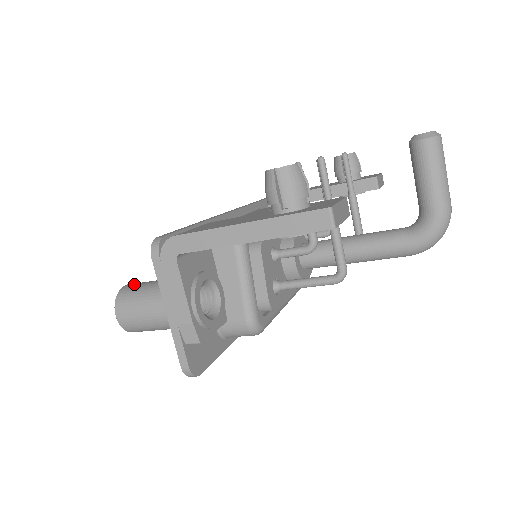
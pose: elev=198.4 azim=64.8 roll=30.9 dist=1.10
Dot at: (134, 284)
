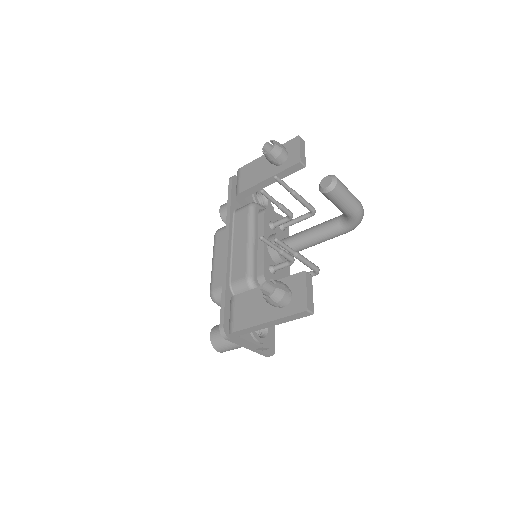
Dot at: (215, 334)
